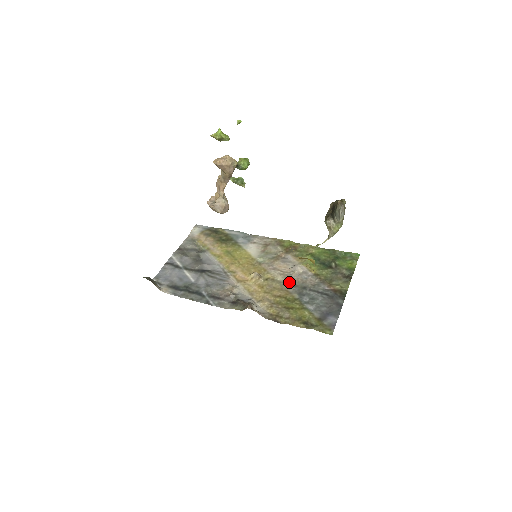
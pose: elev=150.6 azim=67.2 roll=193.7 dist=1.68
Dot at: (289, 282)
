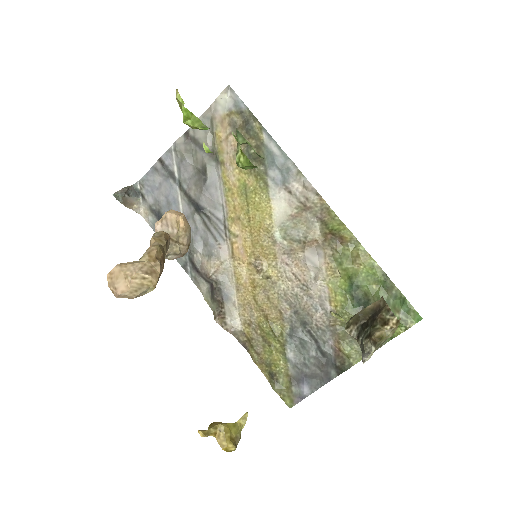
Dot at: (292, 301)
